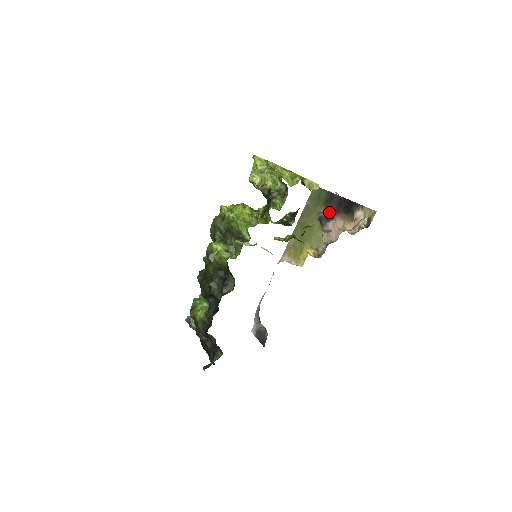
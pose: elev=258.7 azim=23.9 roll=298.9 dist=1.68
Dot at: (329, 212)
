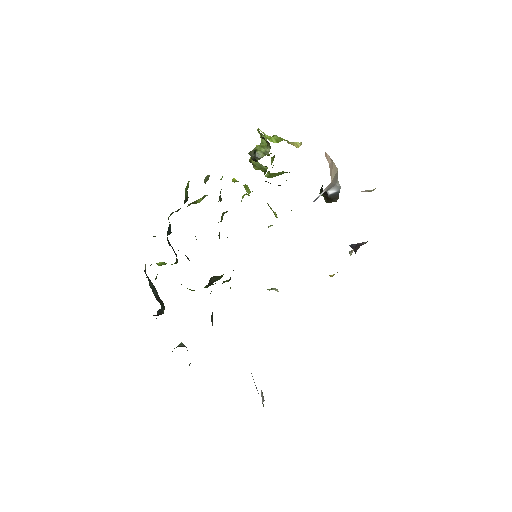
Dot at: occluded
